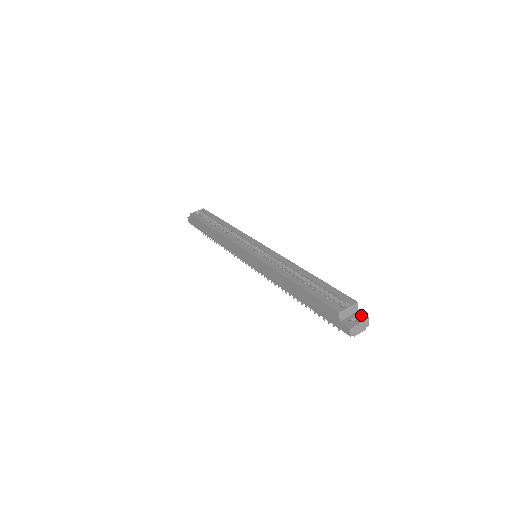
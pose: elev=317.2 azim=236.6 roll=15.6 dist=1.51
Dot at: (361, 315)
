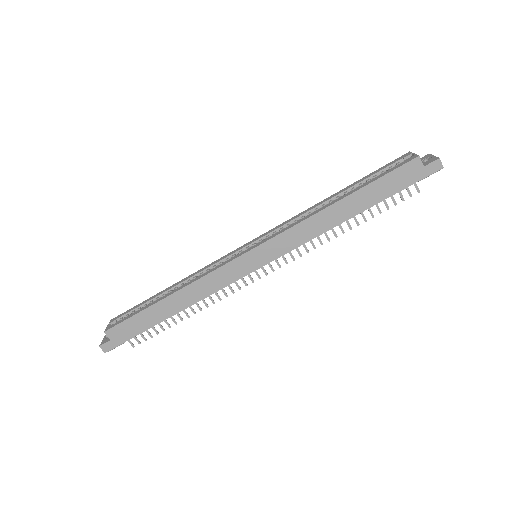
Dot at: (422, 158)
